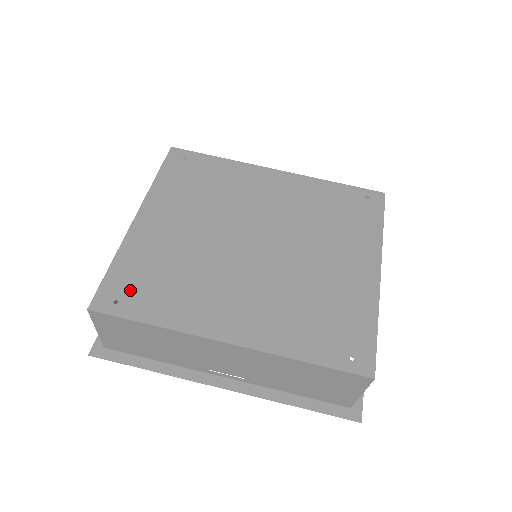
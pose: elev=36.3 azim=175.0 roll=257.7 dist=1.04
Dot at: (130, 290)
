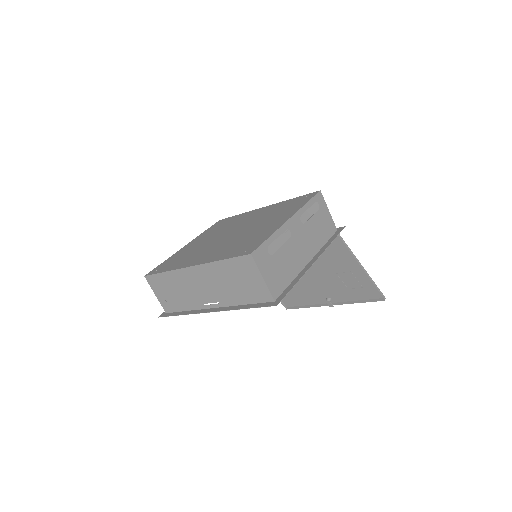
Dot at: (165, 266)
